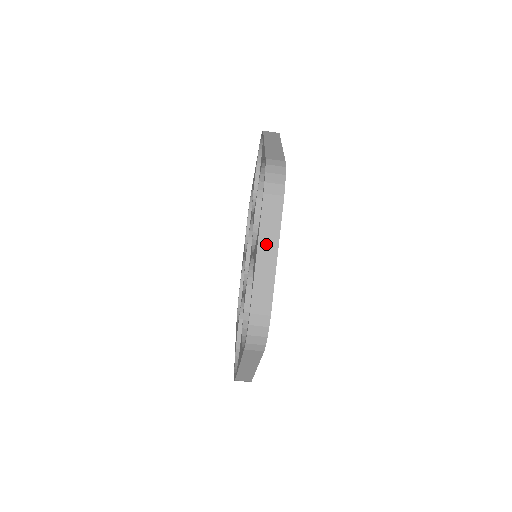
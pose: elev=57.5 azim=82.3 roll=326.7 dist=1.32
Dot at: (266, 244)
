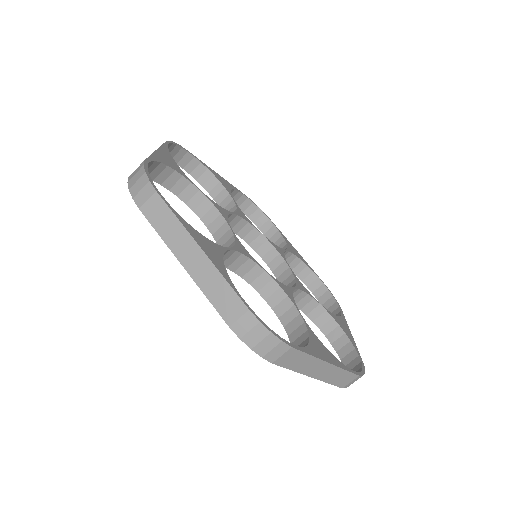
Dot at: (182, 249)
